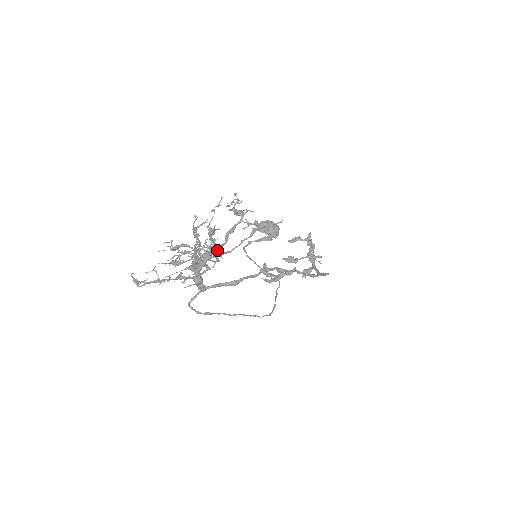
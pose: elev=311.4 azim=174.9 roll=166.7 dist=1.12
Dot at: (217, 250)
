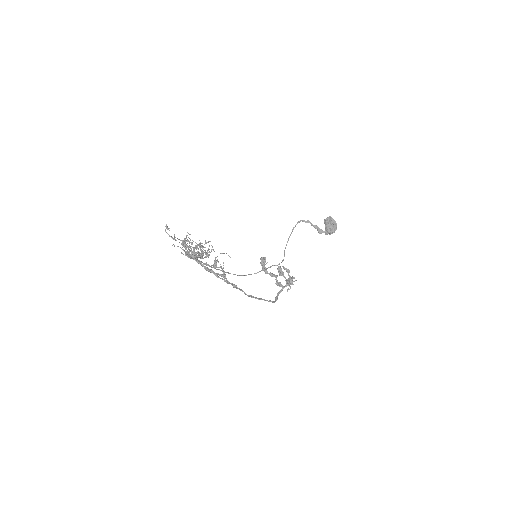
Dot at: (209, 255)
